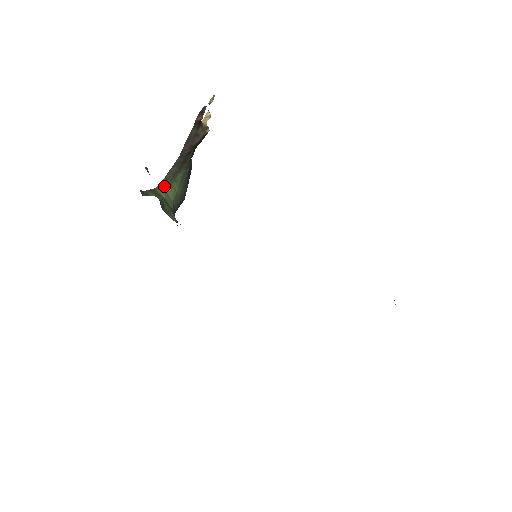
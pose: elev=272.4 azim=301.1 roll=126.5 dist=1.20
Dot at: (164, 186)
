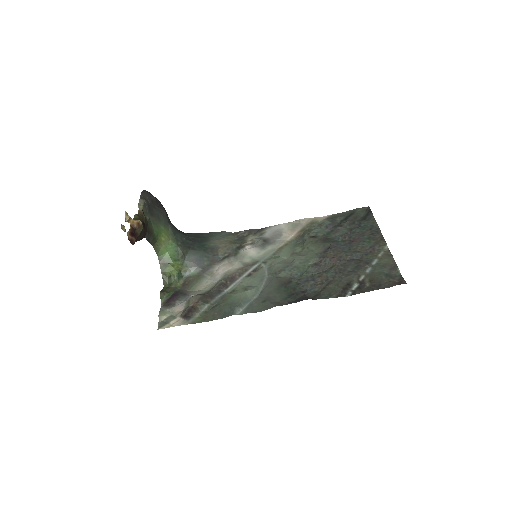
Dot at: (158, 248)
